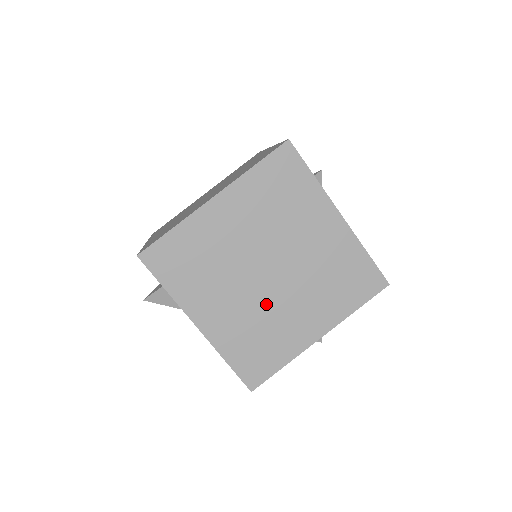
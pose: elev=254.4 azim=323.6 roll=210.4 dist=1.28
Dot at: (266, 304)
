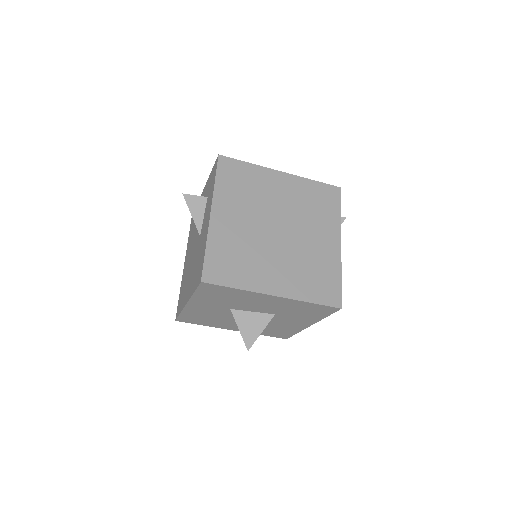
Dot at: (260, 243)
